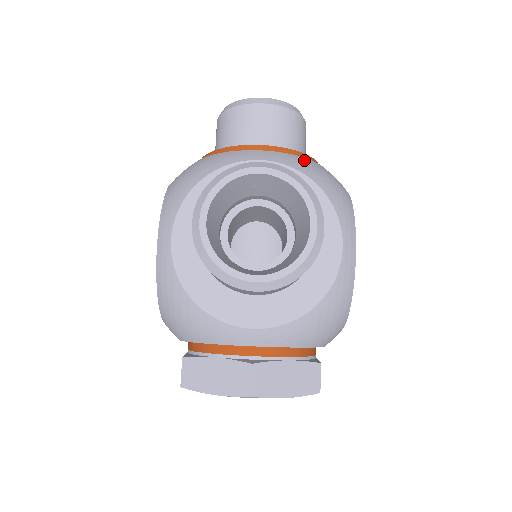
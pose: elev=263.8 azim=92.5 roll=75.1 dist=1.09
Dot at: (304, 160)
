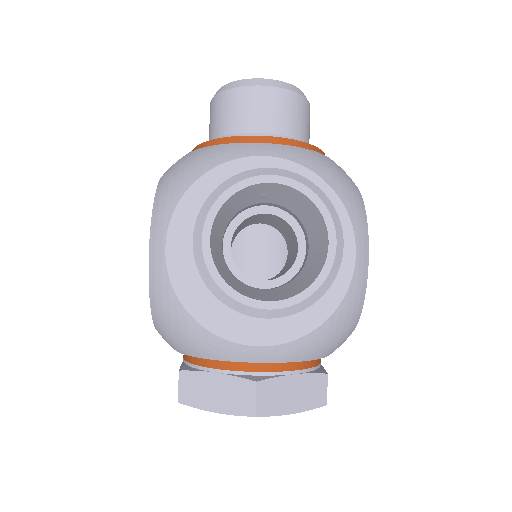
Dot at: (312, 154)
